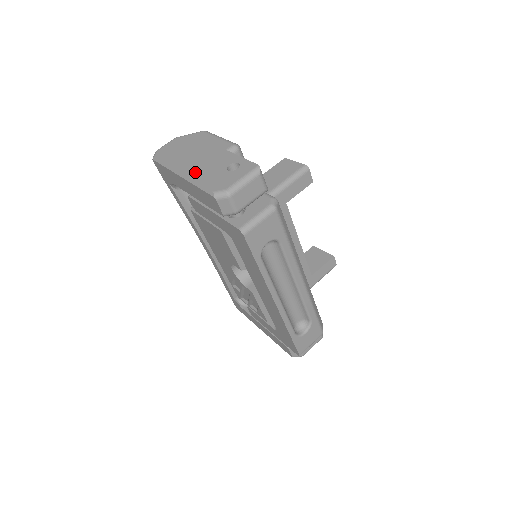
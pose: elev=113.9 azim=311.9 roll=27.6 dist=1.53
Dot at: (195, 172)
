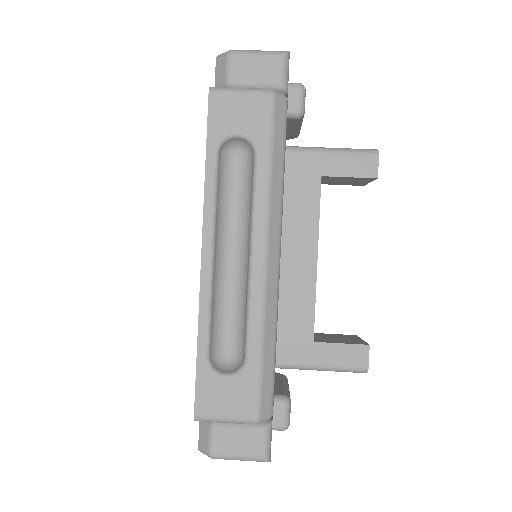
Dot at: occluded
